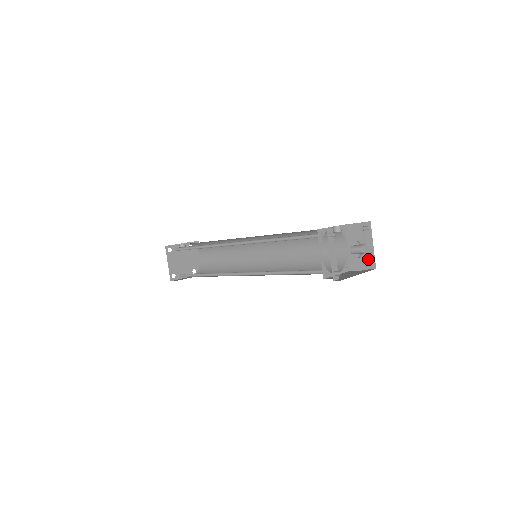
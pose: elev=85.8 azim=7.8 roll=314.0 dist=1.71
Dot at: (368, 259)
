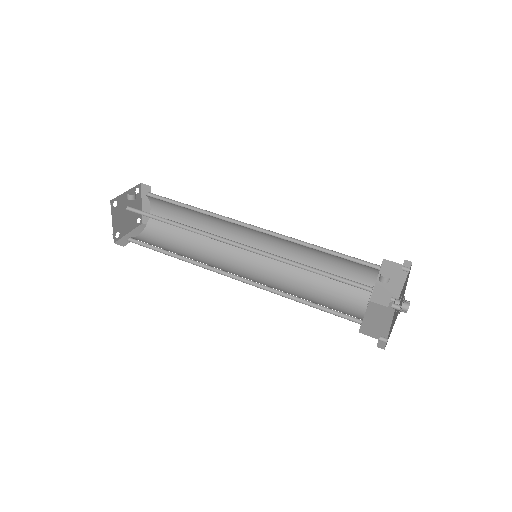
Dot at: occluded
